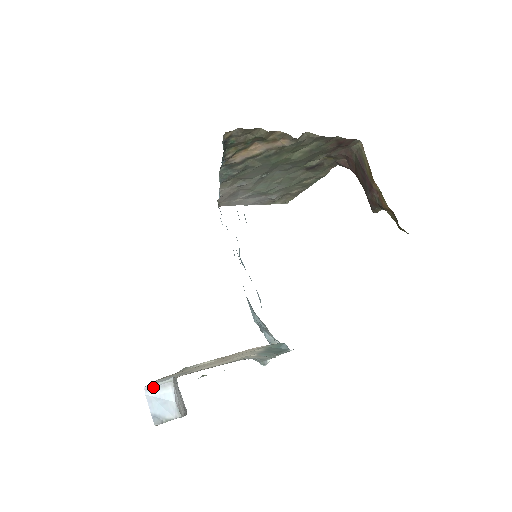
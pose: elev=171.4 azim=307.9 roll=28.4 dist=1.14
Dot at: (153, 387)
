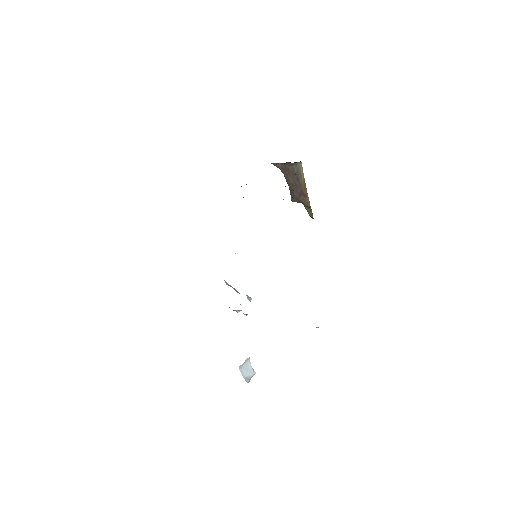
Dot at: (242, 364)
